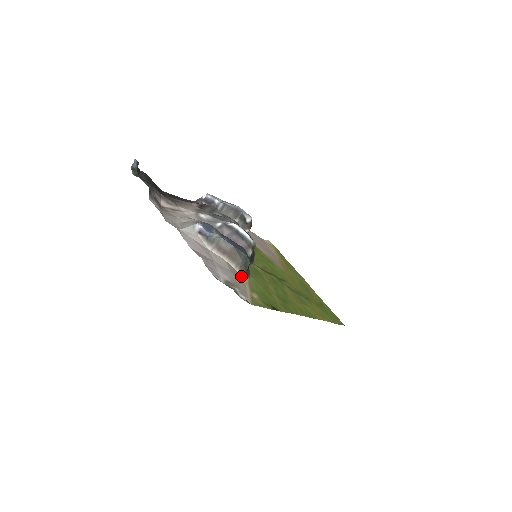
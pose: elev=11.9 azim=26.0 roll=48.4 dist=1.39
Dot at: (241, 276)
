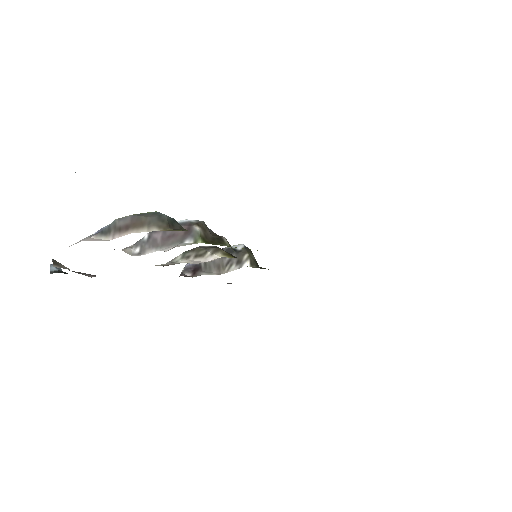
Dot at: (155, 227)
